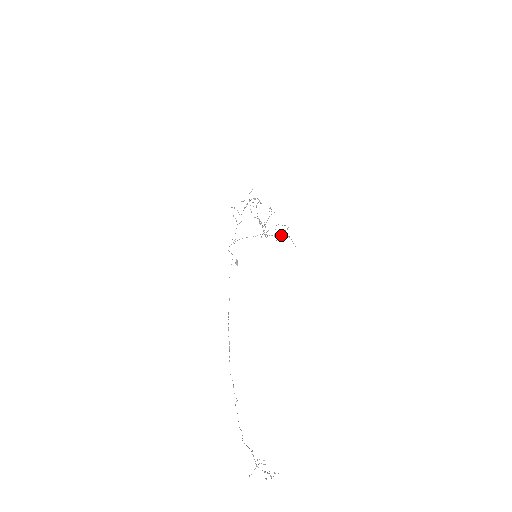
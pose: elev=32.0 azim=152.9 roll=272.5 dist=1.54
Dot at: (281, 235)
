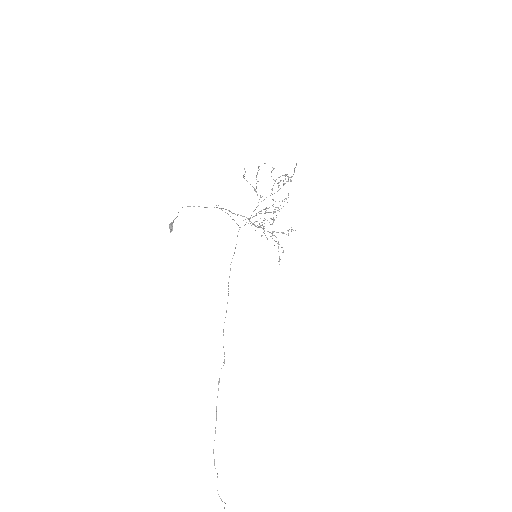
Dot at: occluded
